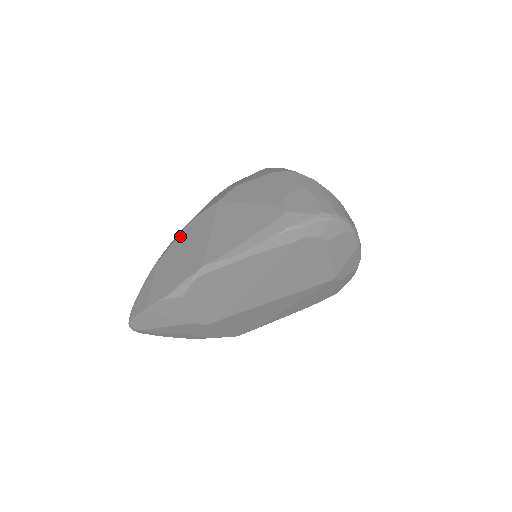
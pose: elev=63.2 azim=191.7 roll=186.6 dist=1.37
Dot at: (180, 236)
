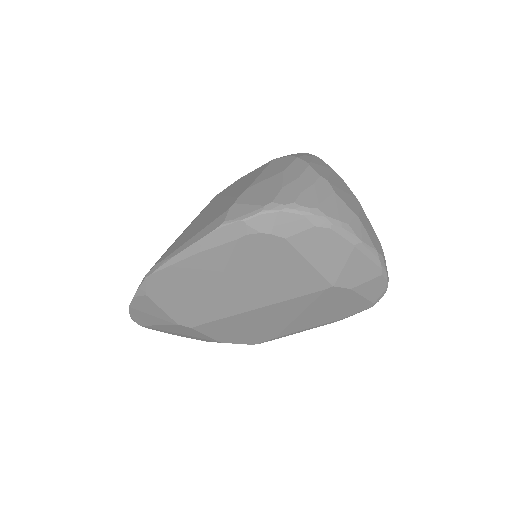
Dot at: occluded
